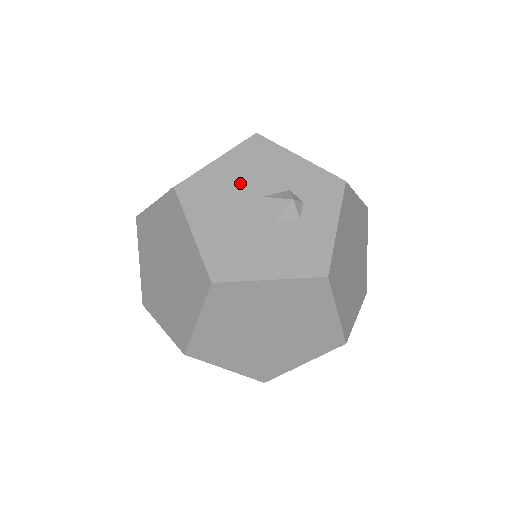
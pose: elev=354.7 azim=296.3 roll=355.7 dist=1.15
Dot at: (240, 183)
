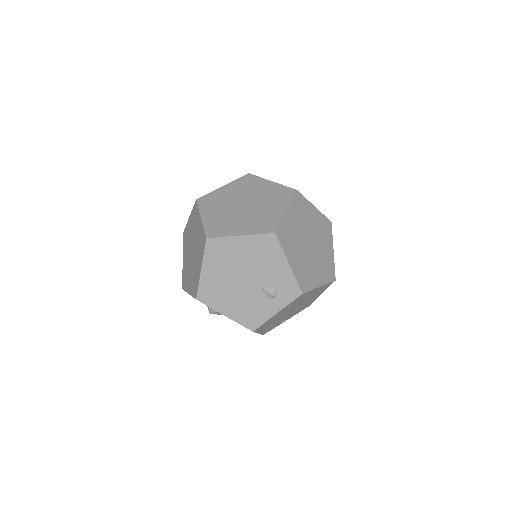
Dot at: occluded
